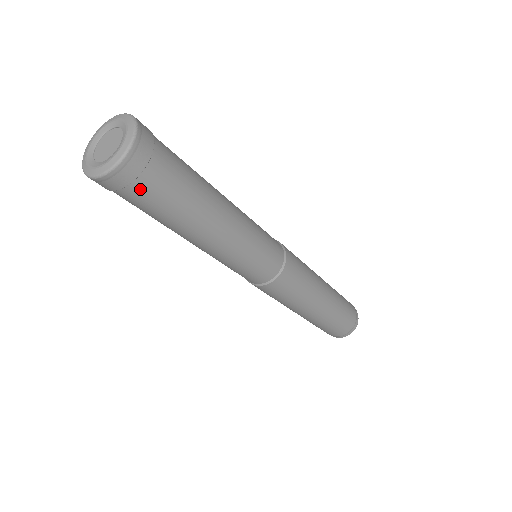
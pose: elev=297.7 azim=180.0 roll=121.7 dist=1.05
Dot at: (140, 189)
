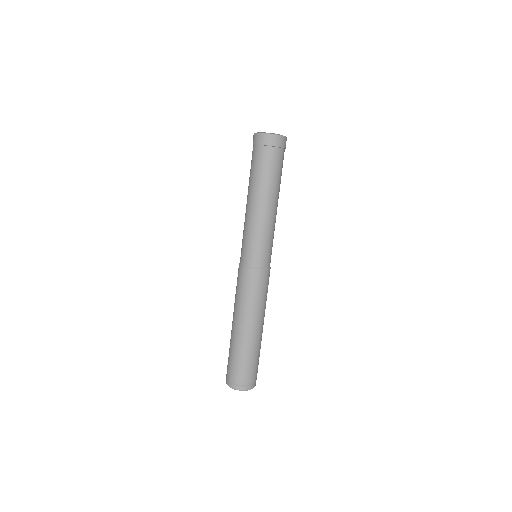
Dot at: (273, 152)
